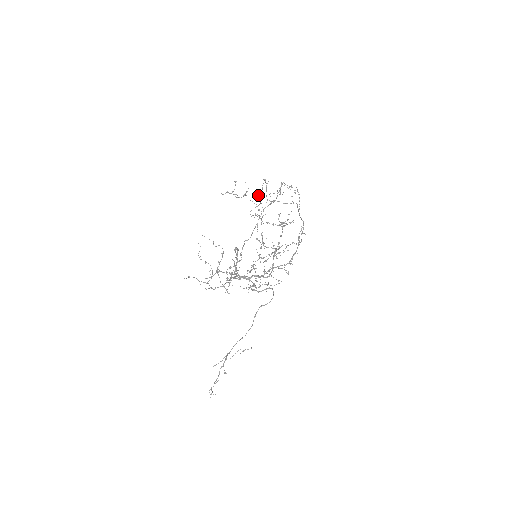
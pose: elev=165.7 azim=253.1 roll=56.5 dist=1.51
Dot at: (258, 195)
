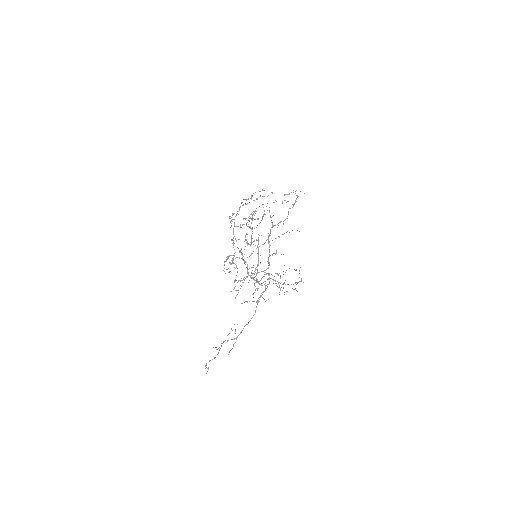
Dot at: occluded
